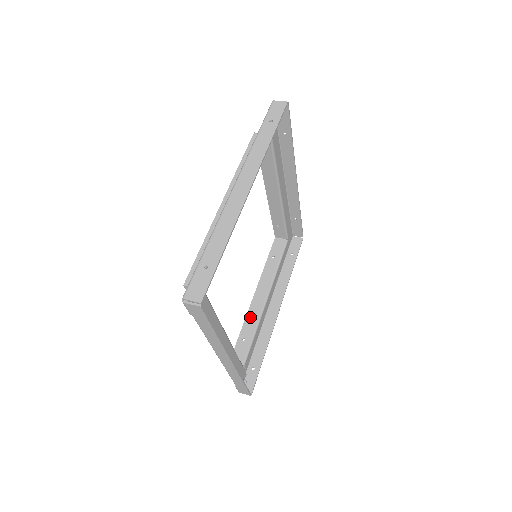
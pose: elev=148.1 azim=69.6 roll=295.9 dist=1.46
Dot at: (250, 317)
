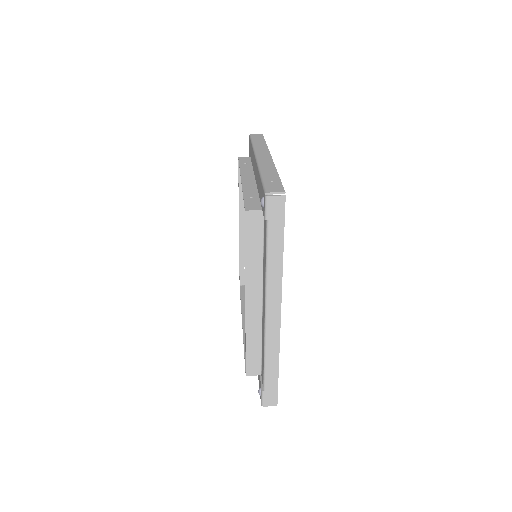
Dot at: occluded
